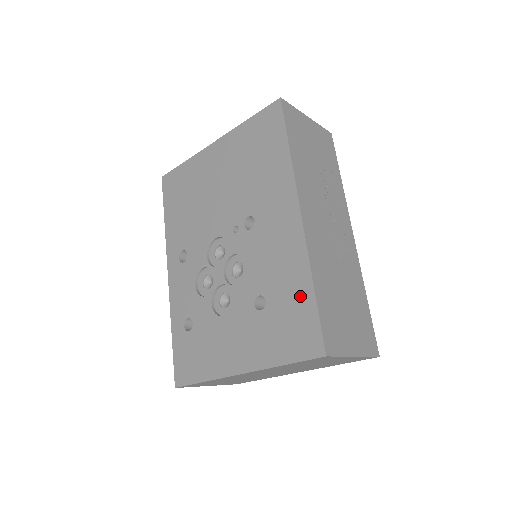
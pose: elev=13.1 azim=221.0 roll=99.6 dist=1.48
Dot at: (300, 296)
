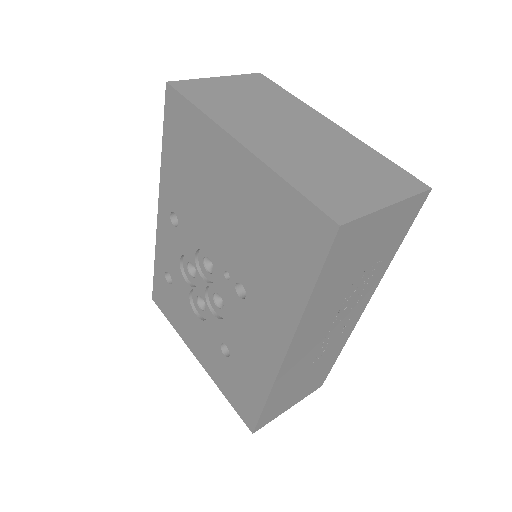
Dot at: (254, 392)
